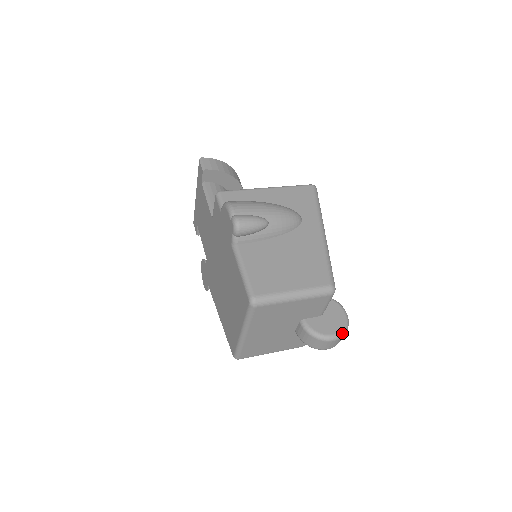
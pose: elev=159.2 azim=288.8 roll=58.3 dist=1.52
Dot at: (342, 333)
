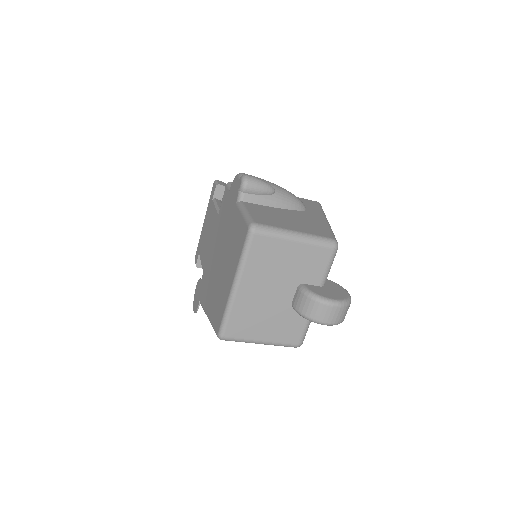
Dot at: (344, 302)
